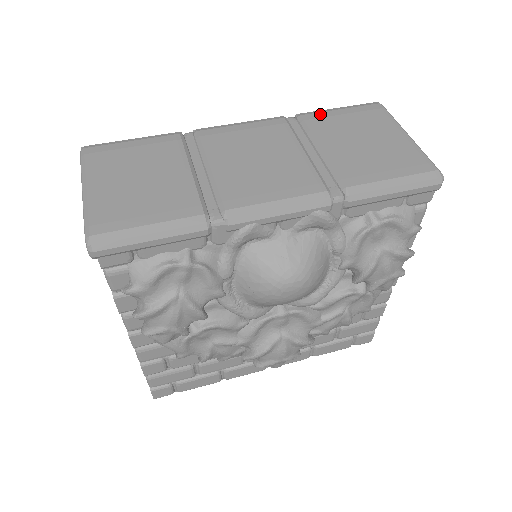
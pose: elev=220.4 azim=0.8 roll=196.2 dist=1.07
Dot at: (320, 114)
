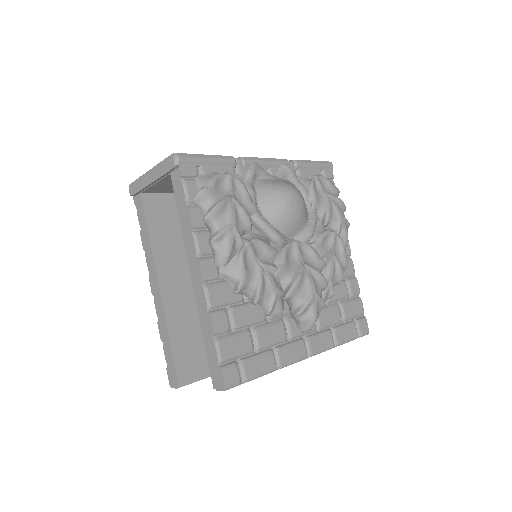
Dot at: occluded
